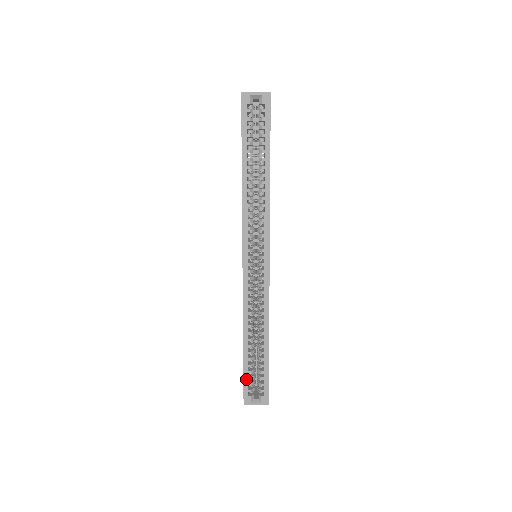
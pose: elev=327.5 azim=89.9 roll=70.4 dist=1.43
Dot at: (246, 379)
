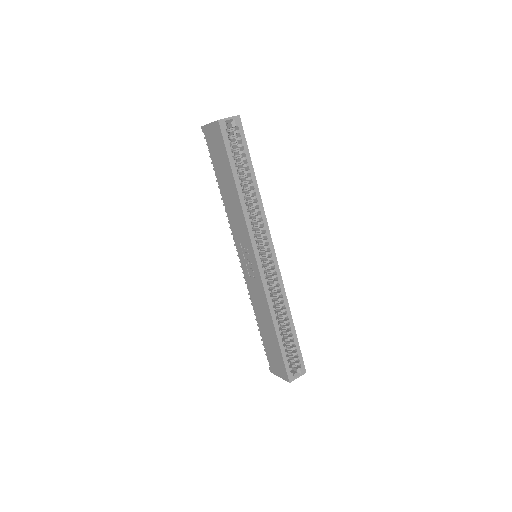
Dot at: (285, 360)
